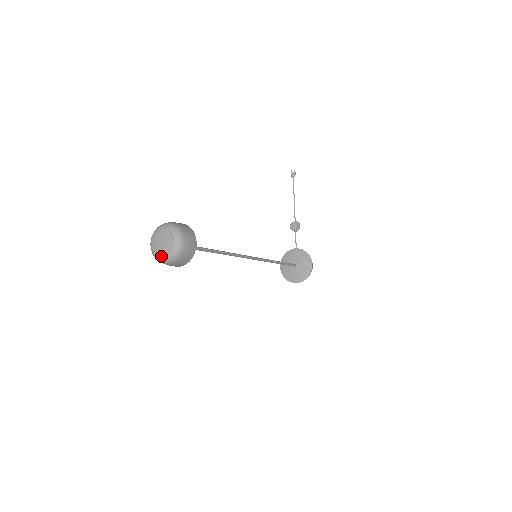
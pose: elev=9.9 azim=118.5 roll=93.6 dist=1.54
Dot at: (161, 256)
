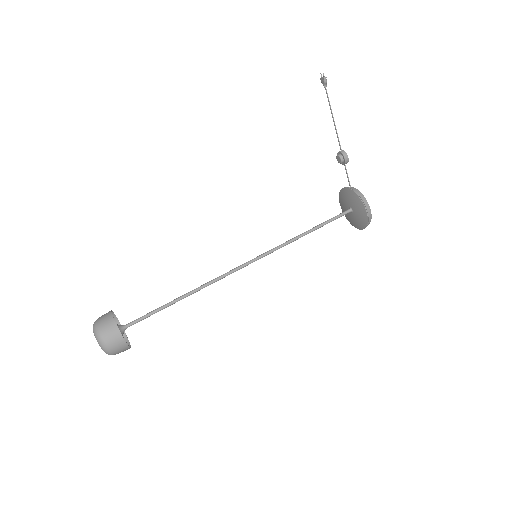
Dot at: occluded
